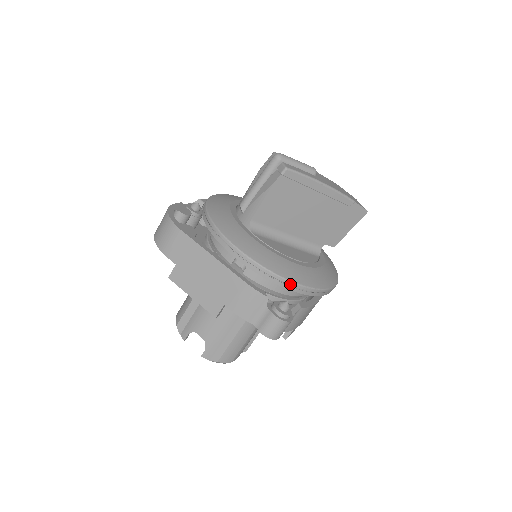
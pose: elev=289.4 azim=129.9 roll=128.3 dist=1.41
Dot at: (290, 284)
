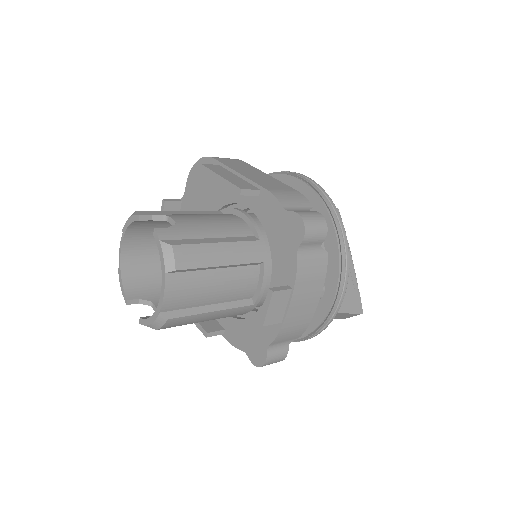
Dot at: (338, 216)
